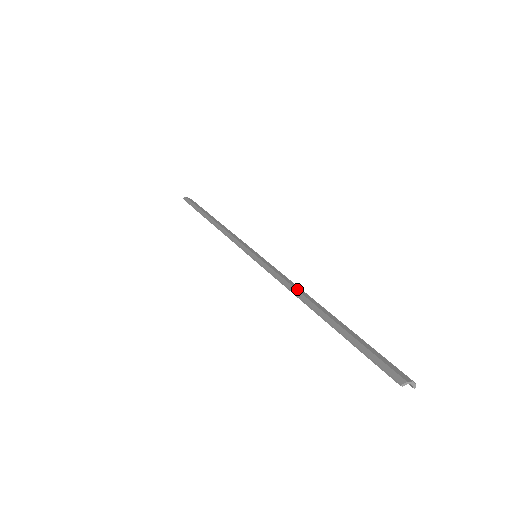
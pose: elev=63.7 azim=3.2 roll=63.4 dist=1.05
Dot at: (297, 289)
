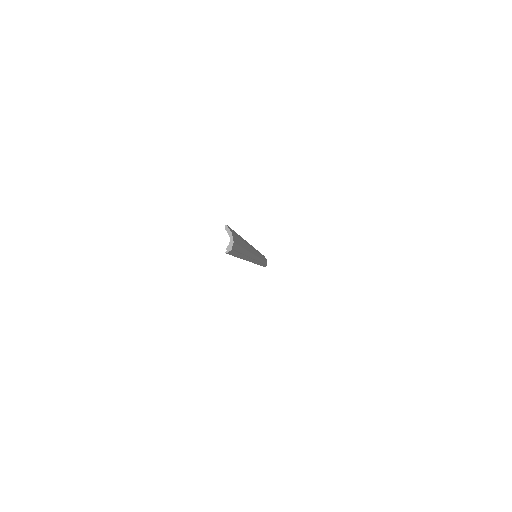
Dot at: (251, 248)
